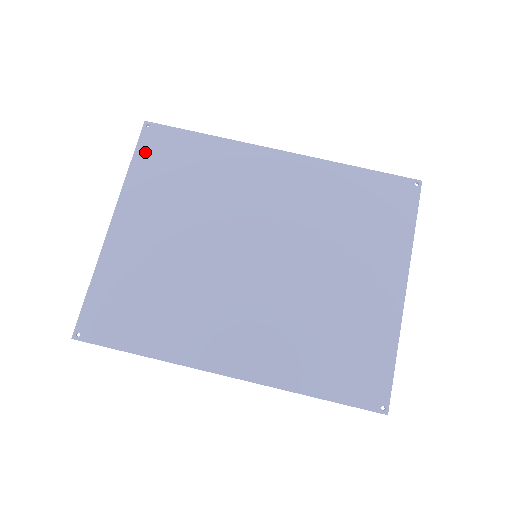
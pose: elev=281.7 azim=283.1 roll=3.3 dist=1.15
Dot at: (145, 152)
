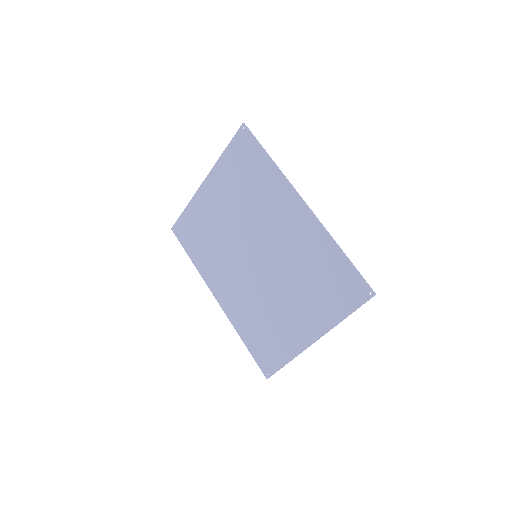
Dot at: (234, 147)
